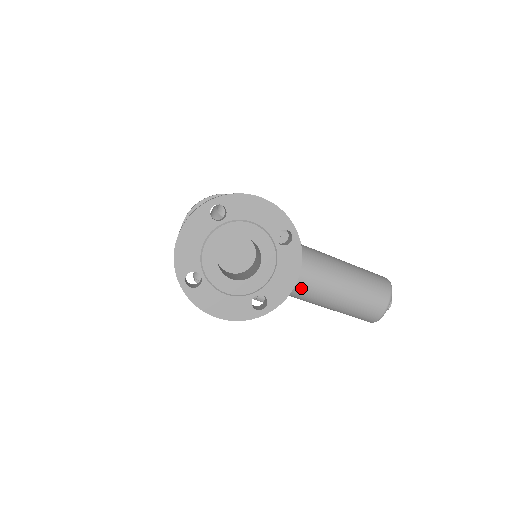
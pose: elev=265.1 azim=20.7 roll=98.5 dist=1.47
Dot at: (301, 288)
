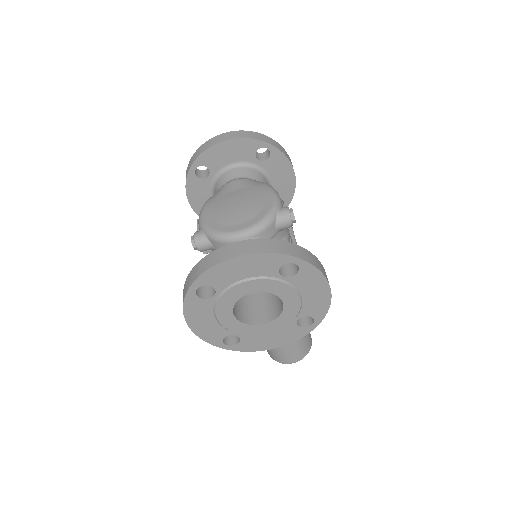
Dot at: occluded
